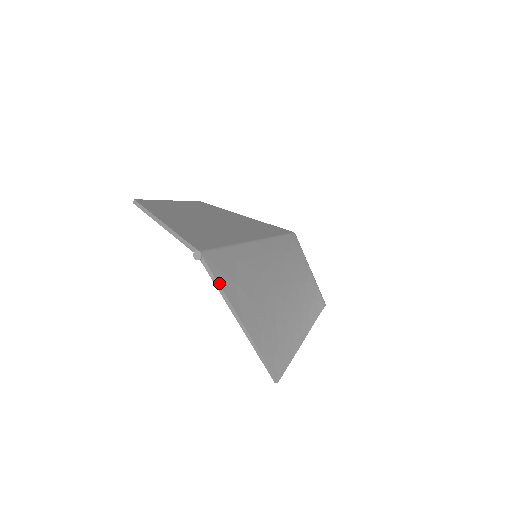
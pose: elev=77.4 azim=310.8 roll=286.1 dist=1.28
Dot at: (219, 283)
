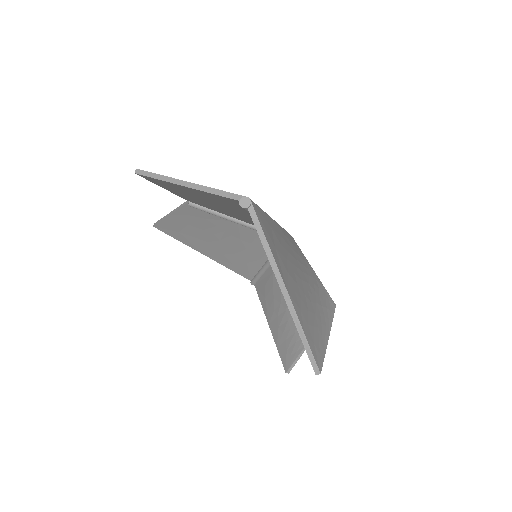
Dot at: (266, 239)
